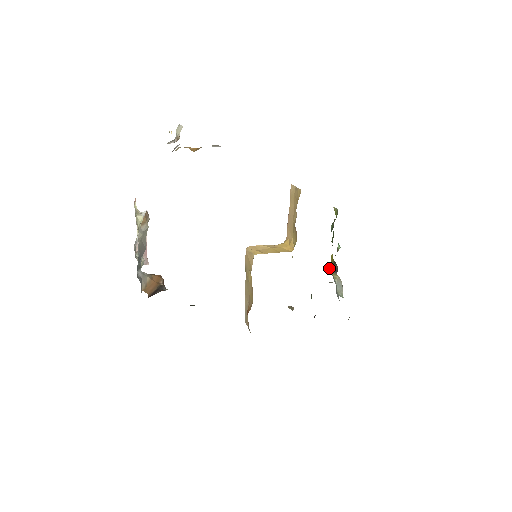
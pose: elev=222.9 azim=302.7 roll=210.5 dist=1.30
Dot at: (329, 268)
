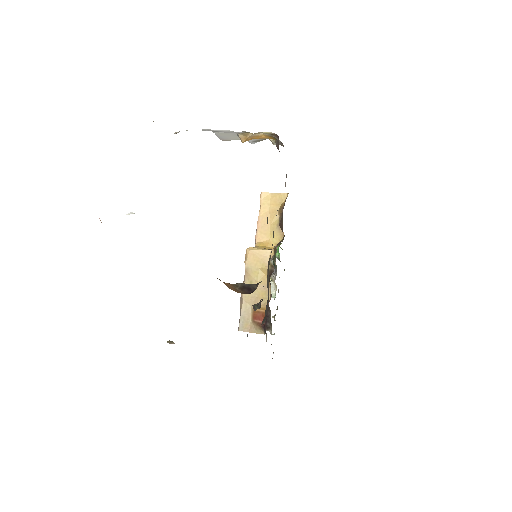
Dot at: occluded
